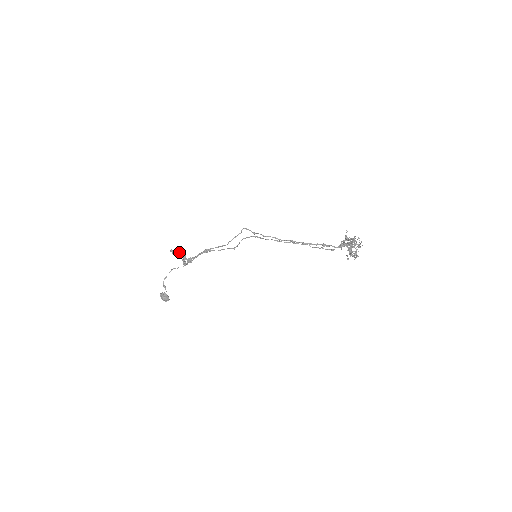
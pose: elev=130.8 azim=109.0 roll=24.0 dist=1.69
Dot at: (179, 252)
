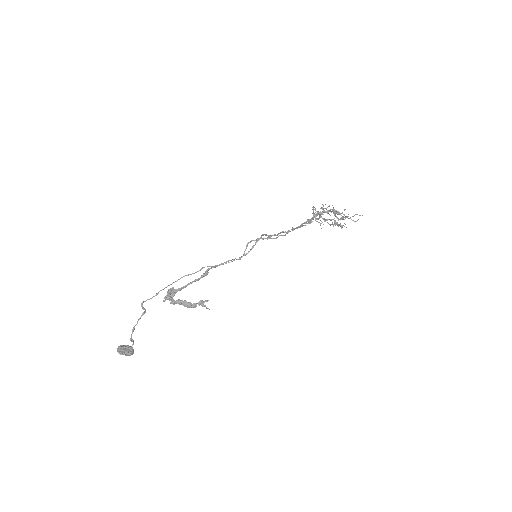
Dot at: (175, 293)
